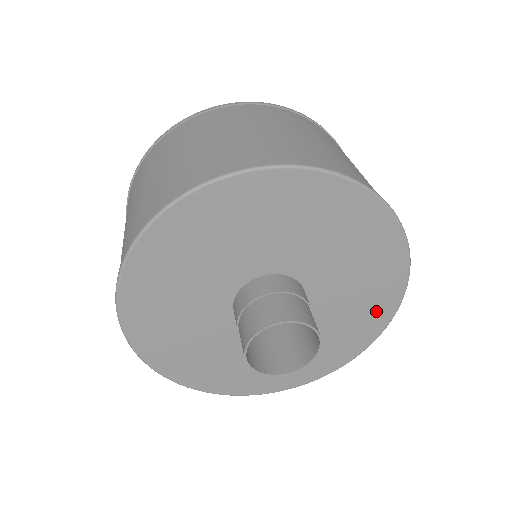
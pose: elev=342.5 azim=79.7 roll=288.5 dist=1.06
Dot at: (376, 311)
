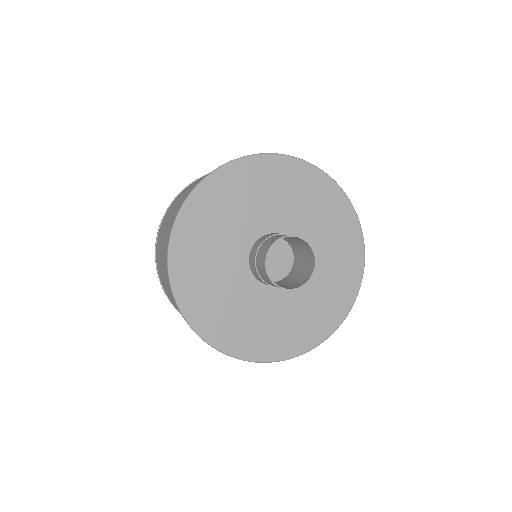
Dot at: (346, 283)
